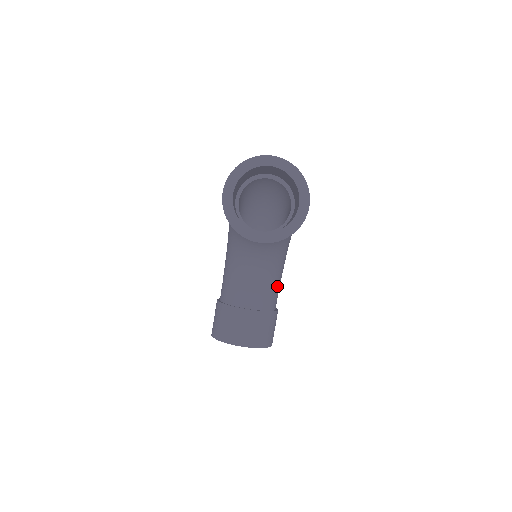
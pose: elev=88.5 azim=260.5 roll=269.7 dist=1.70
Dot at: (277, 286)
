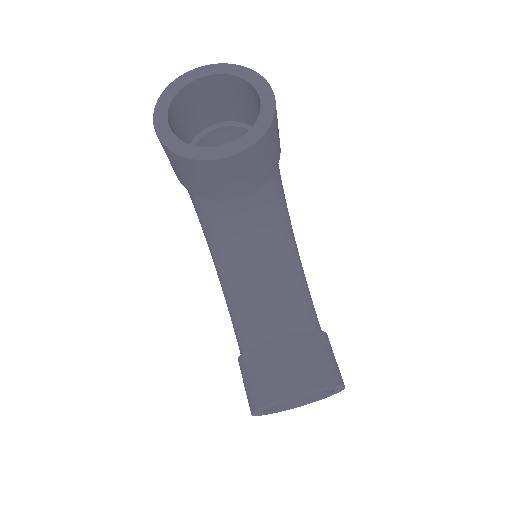
Dot at: (306, 294)
